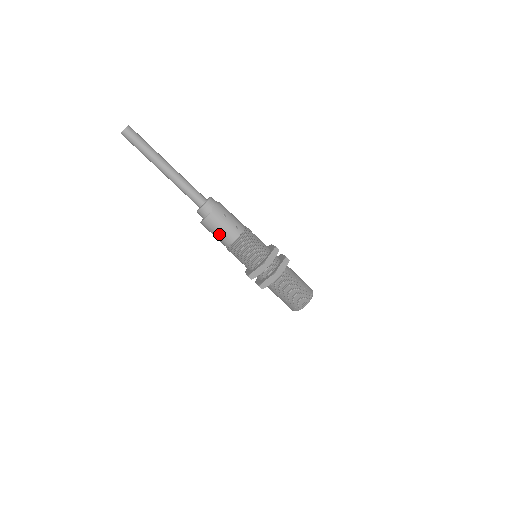
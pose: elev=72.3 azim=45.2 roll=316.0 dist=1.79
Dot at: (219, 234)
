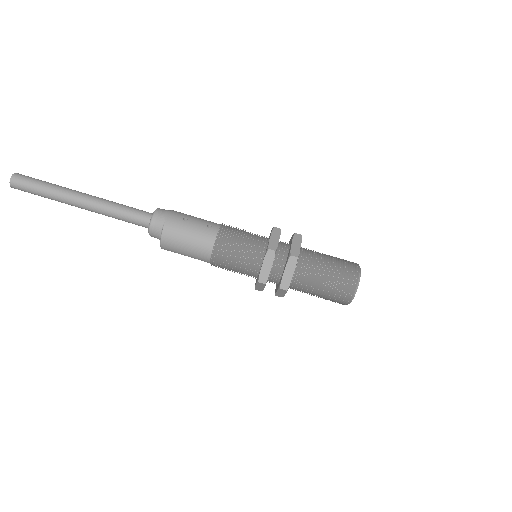
Dot at: (190, 246)
